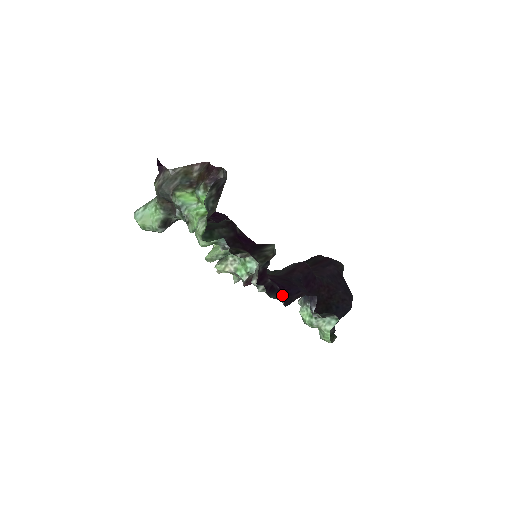
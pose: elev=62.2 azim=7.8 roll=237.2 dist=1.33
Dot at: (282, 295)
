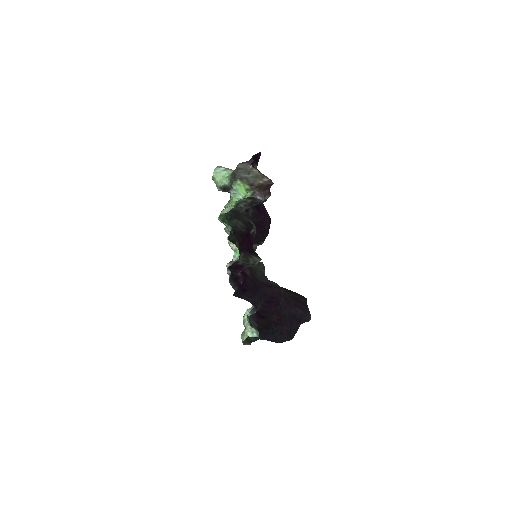
Dot at: (239, 289)
